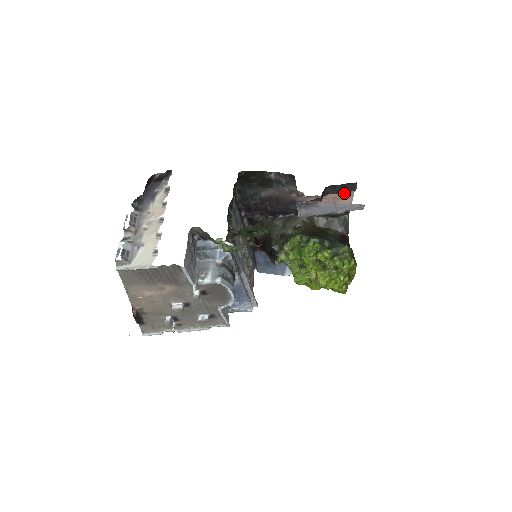
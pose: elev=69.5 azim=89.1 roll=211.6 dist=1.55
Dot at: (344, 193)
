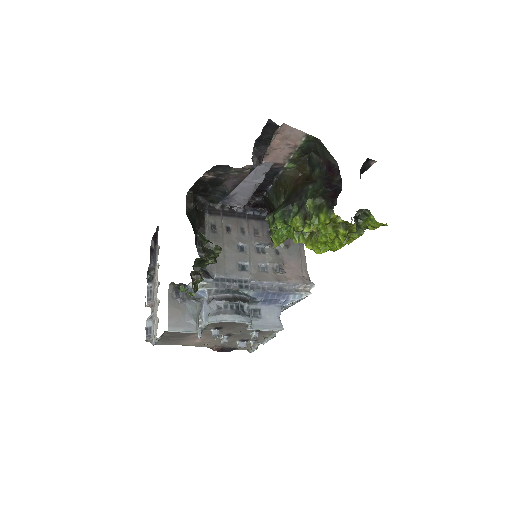
Dot at: (280, 133)
